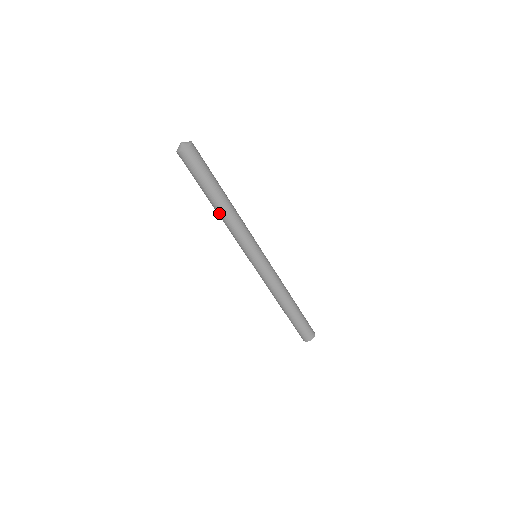
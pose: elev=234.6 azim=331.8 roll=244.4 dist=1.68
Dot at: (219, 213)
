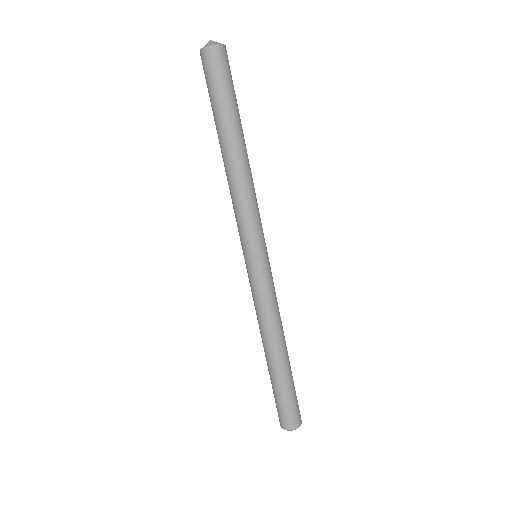
Dot at: (224, 164)
